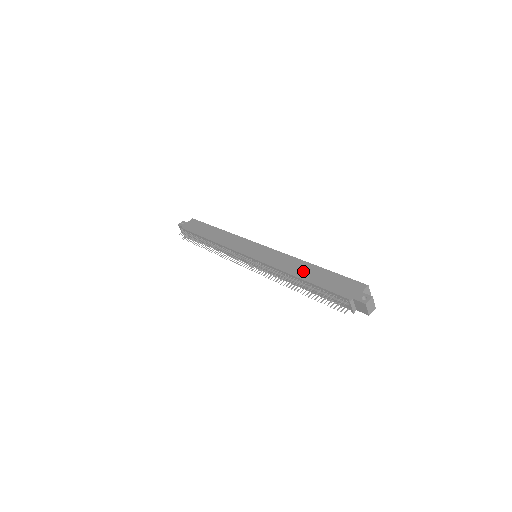
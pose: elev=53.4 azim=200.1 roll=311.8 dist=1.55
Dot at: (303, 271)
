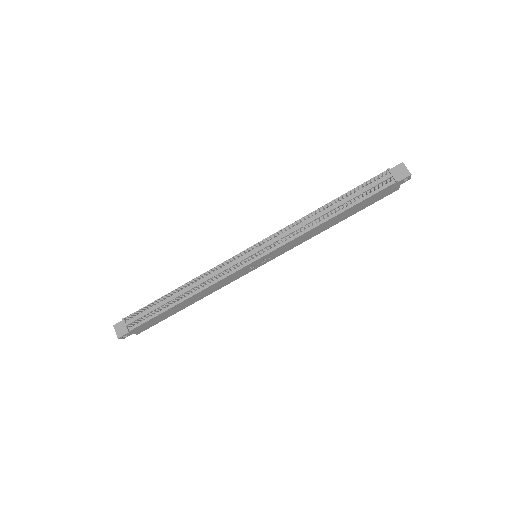
Dot at: occluded
